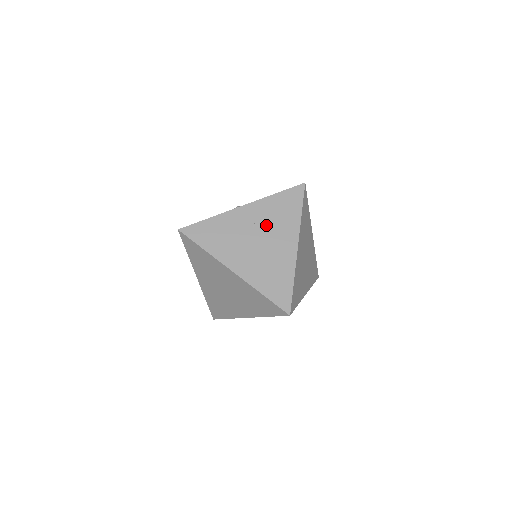
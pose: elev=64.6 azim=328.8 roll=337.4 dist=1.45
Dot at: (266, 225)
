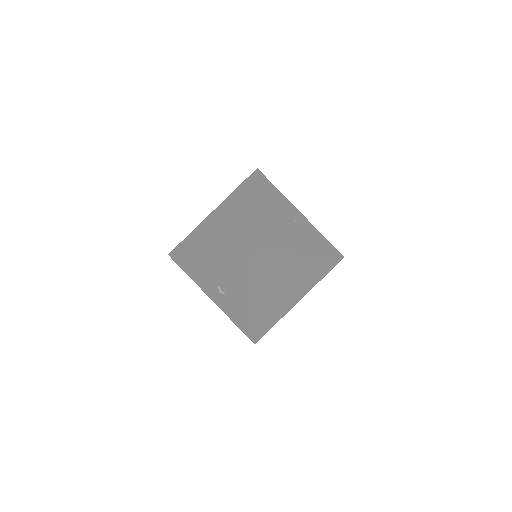
Dot at: (301, 230)
